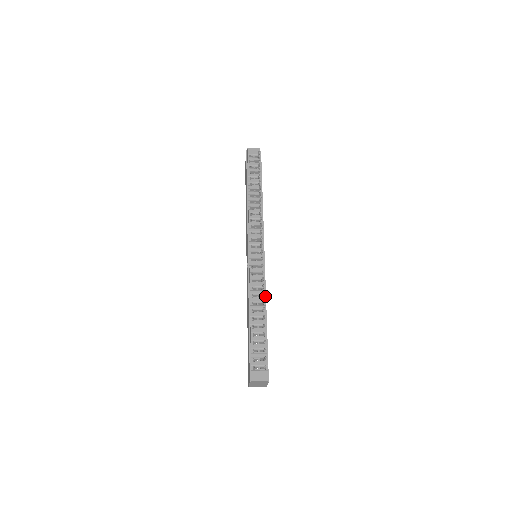
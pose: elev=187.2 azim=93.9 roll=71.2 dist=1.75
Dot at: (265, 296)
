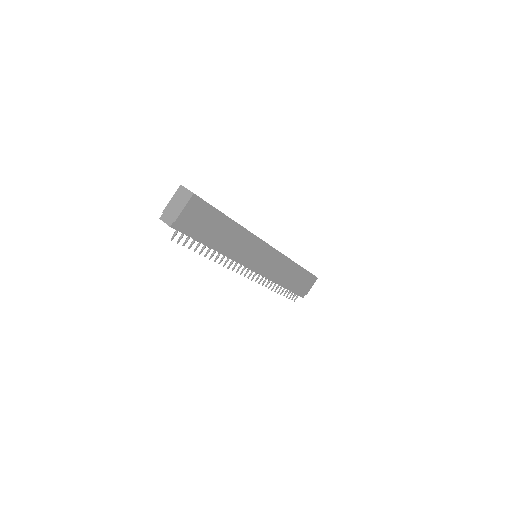
Dot at: (276, 279)
